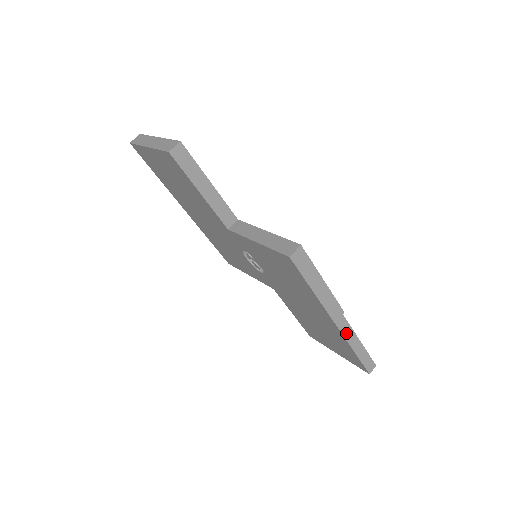
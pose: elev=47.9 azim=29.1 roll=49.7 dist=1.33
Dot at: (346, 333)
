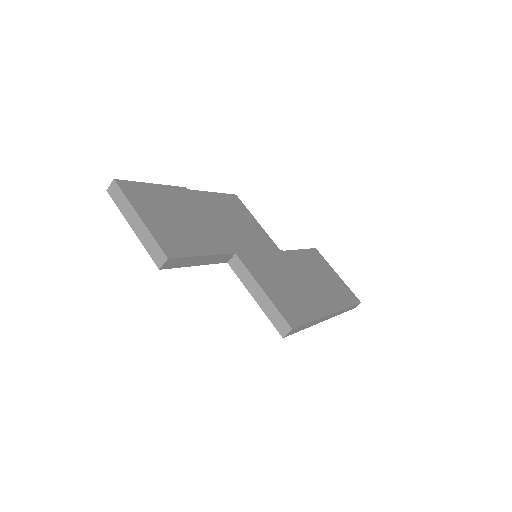
Dot at: (334, 315)
